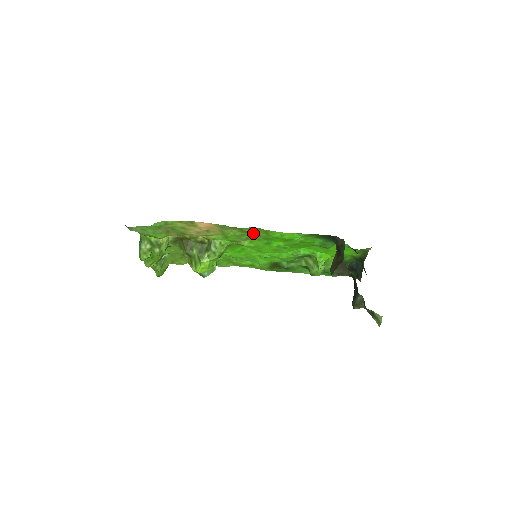
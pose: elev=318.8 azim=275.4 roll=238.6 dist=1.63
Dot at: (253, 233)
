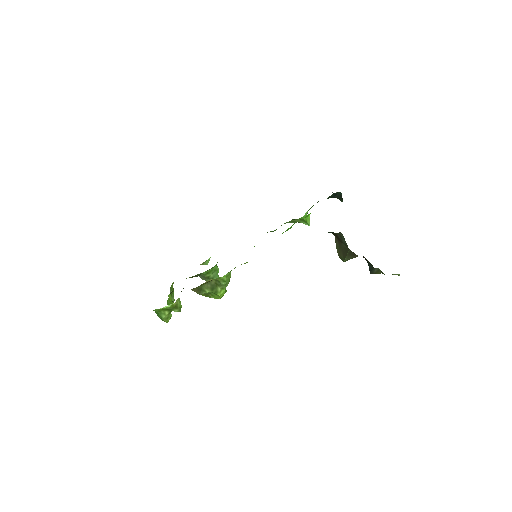
Dot at: occluded
